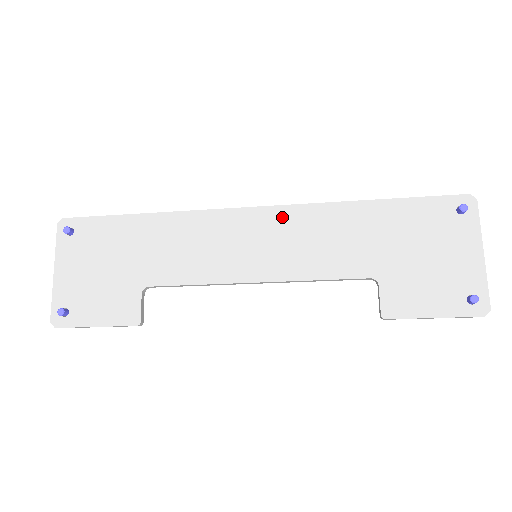
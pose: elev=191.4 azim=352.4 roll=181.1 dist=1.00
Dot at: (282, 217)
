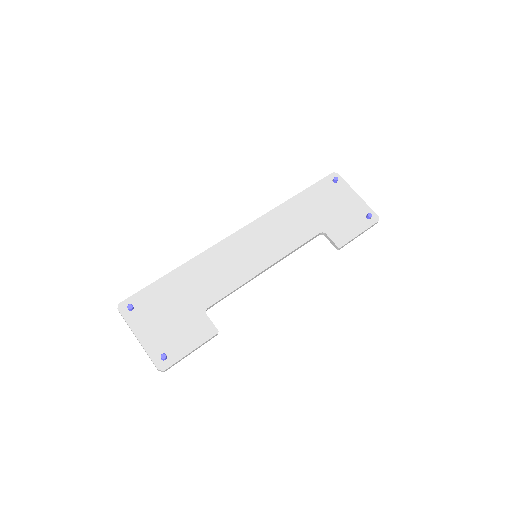
Dot at: (256, 228)
